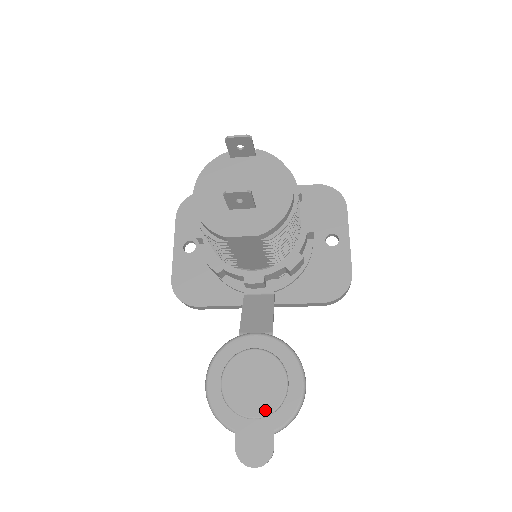
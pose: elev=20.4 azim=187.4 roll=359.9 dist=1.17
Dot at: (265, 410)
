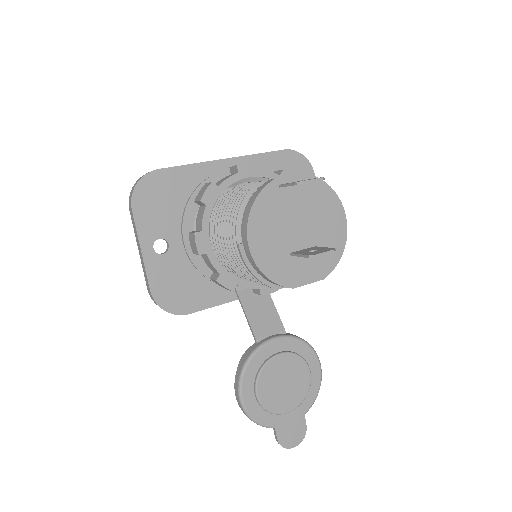
Dot at: (297, 402)
